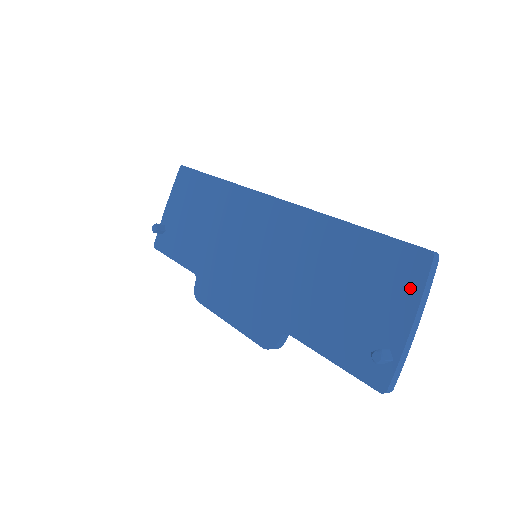
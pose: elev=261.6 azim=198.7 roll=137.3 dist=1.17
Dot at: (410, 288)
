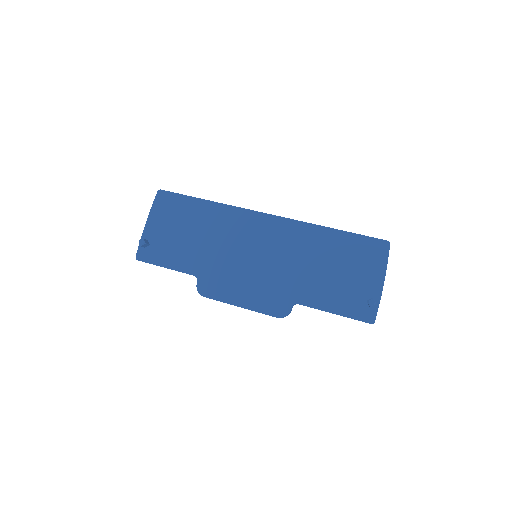
Dot at: (379, 262)
